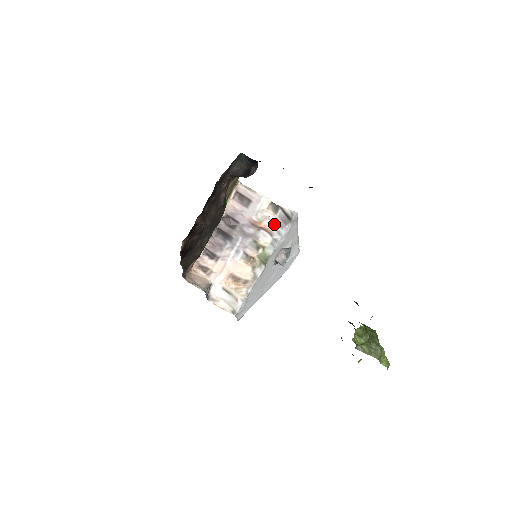
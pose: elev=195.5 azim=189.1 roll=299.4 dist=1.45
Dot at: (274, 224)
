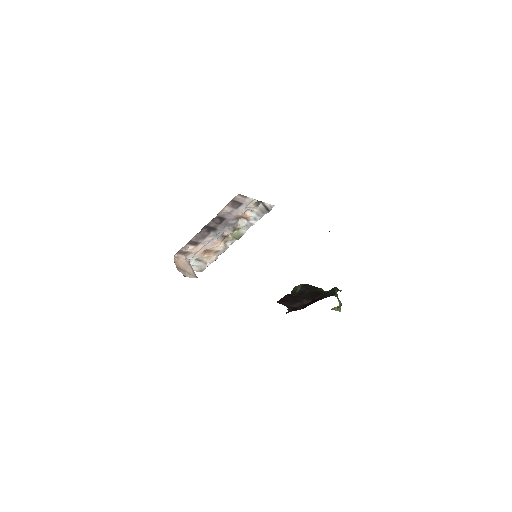
Dot at: (253, 214)
